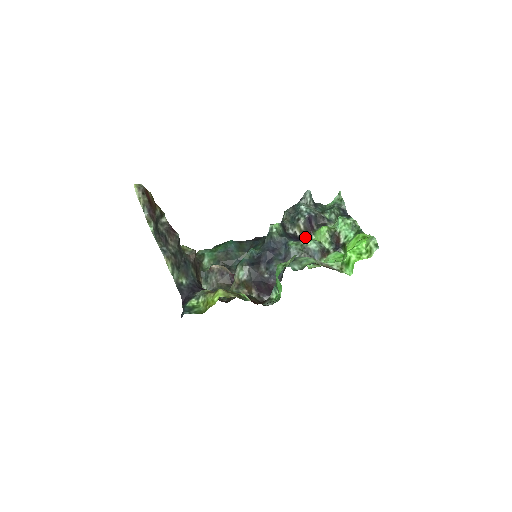
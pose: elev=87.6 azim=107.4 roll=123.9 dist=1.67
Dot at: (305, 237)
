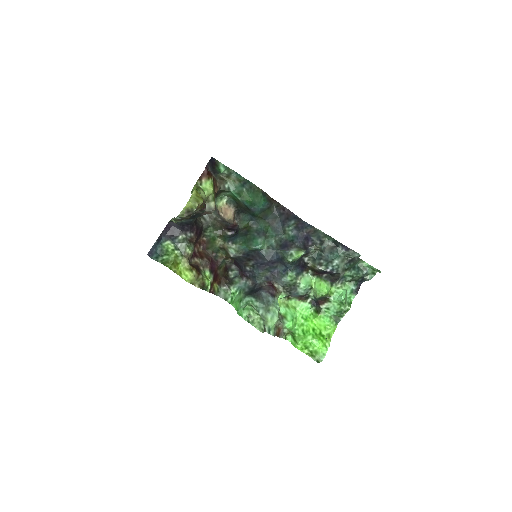
Dot at: (311, 269)
